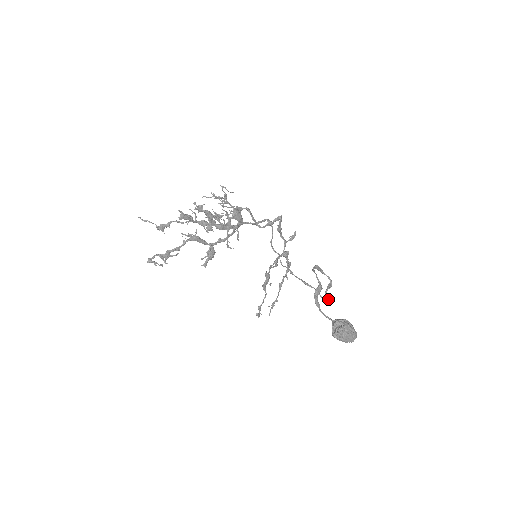
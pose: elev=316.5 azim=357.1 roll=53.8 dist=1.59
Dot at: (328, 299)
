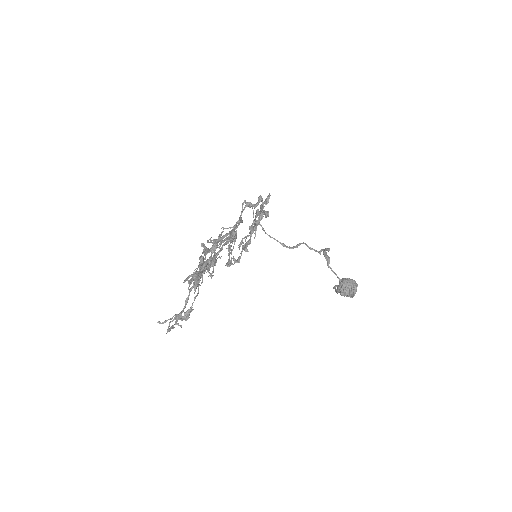
Dot at: occluded
